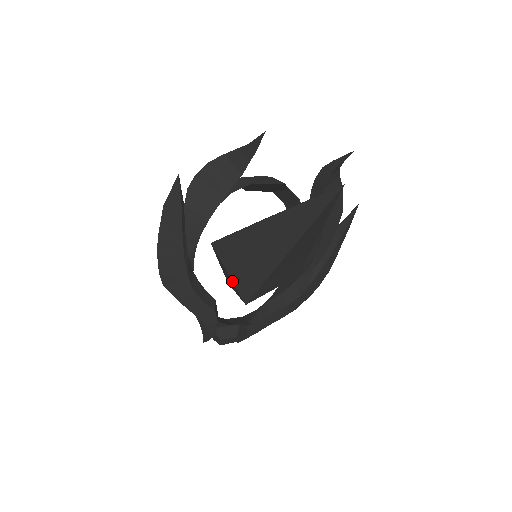
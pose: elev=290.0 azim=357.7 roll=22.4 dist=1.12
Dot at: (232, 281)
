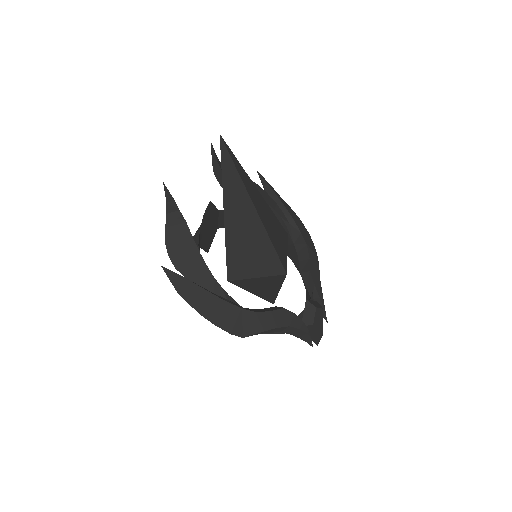
Dot at: (264, 277)
